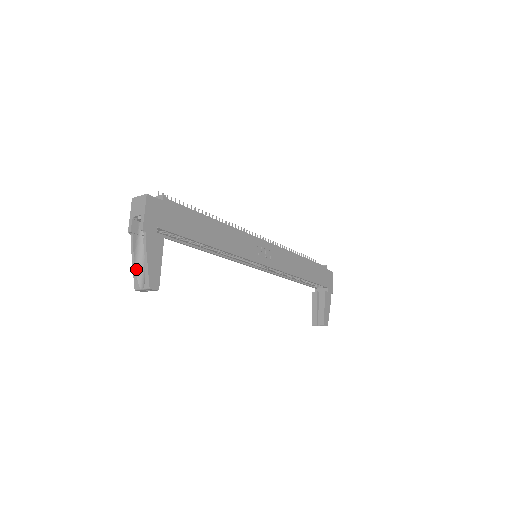
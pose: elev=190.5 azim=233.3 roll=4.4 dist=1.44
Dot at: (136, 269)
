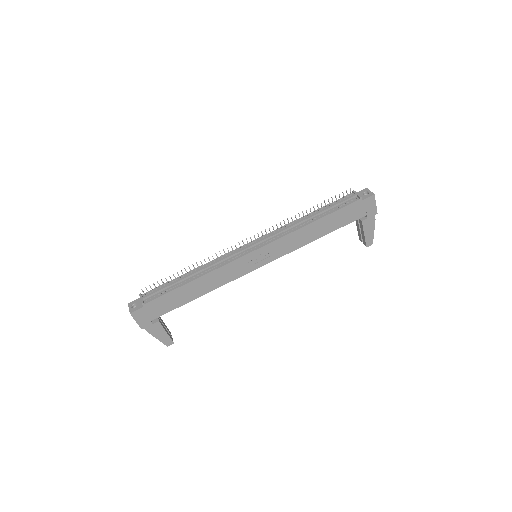
Dot at: occluded
